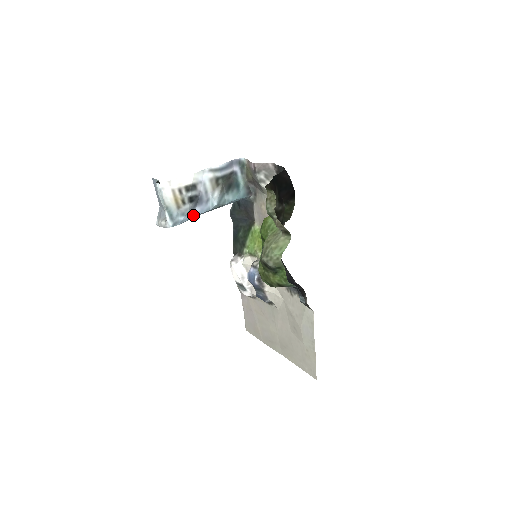
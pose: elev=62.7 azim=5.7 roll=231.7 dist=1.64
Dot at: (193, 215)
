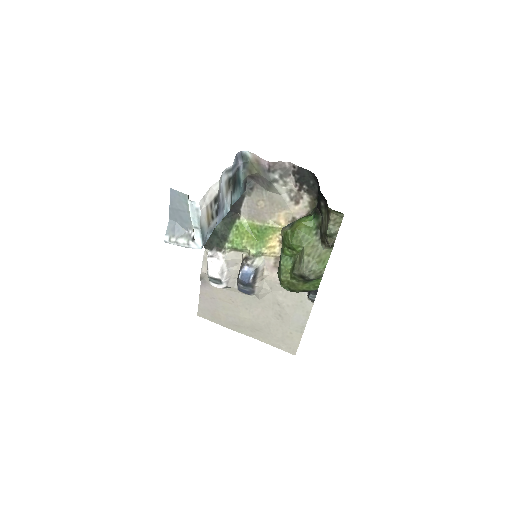
Dot at: occluded
